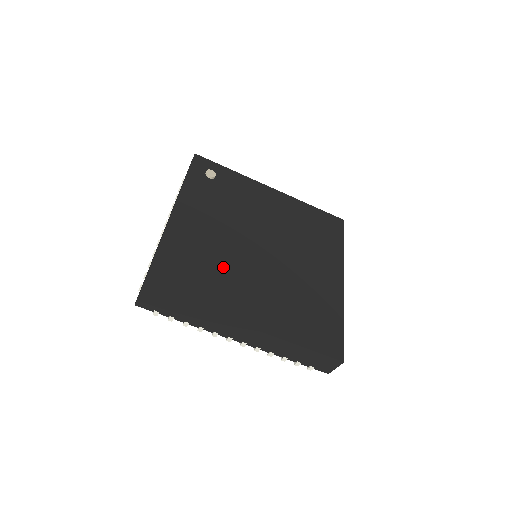
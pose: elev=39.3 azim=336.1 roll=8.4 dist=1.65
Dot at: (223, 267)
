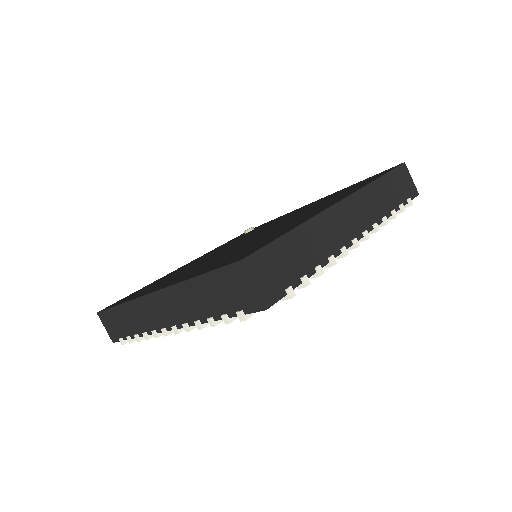
Dot at: occluded
